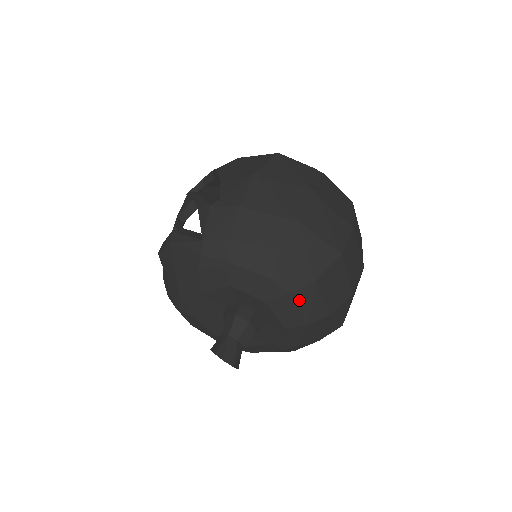
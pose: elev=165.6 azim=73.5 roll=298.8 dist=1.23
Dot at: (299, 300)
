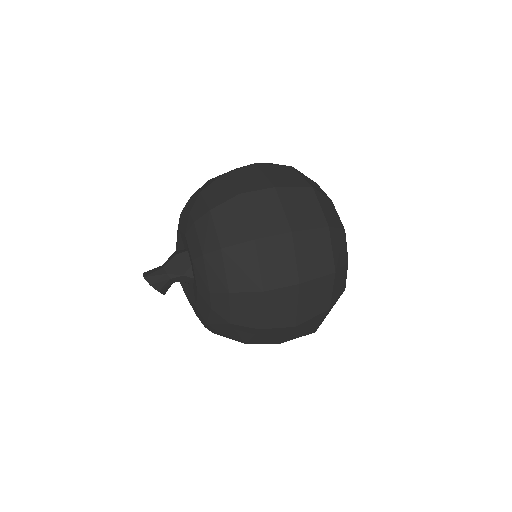
Dot at: (199, 229)
